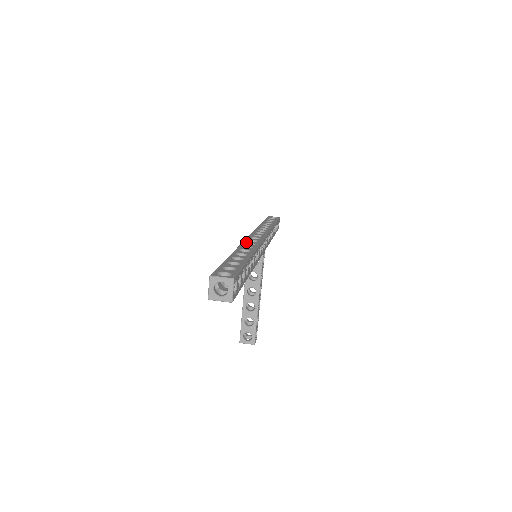
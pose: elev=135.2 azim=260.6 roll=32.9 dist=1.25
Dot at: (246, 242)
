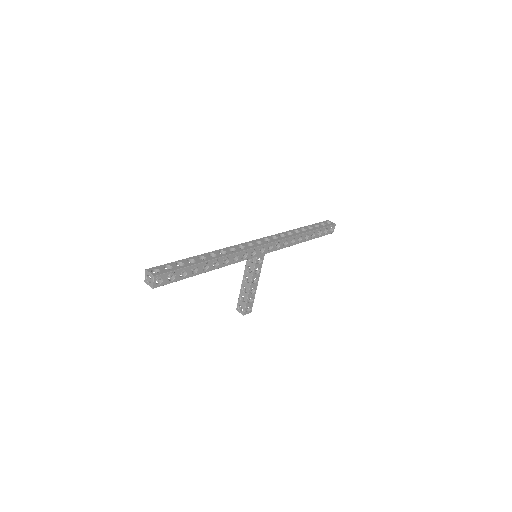
Dot at: (233, 247)
